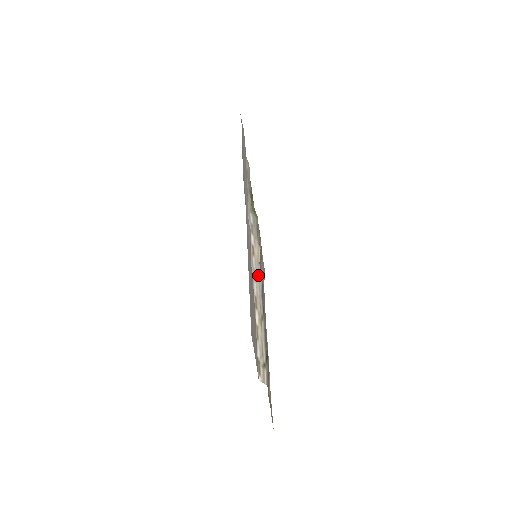
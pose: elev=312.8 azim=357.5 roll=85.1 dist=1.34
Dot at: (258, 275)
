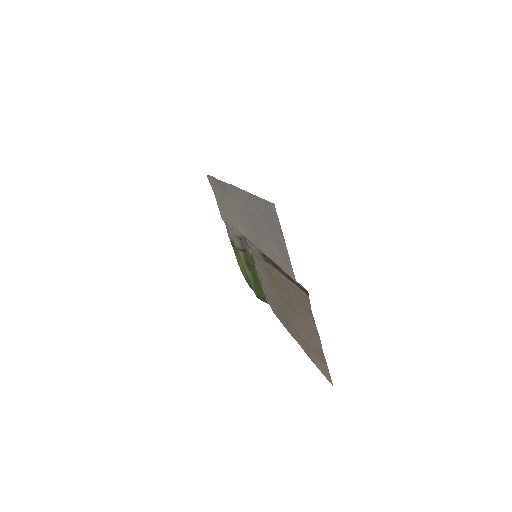
Dot at: occluded
